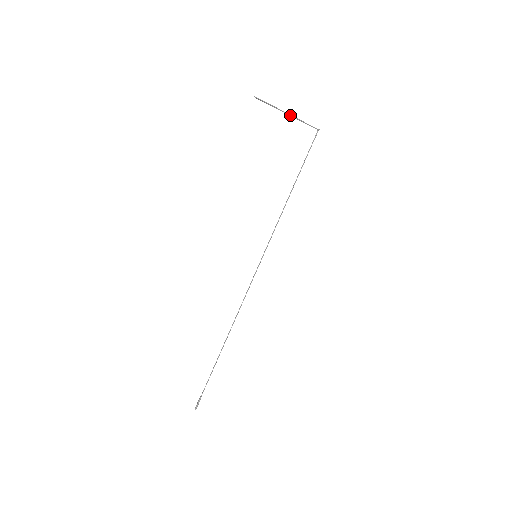
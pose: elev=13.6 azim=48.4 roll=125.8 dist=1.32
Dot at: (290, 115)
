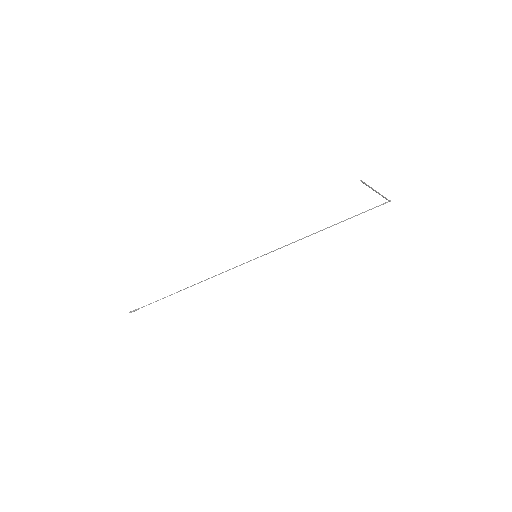
Dot at: (377, 192)
